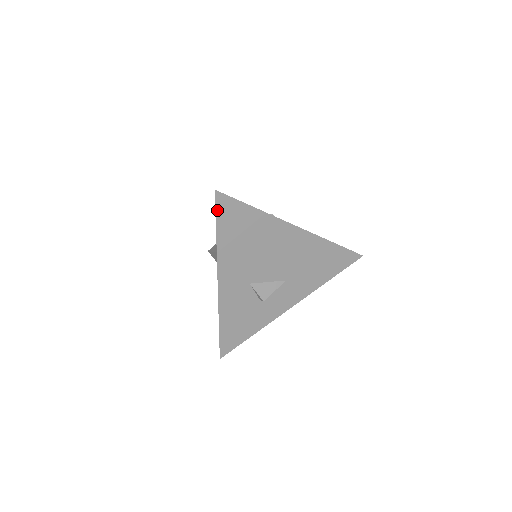
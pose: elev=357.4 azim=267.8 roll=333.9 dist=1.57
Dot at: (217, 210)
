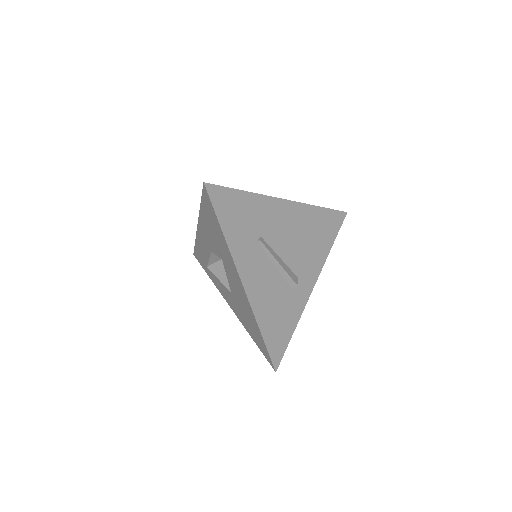
Dot at: occluded
